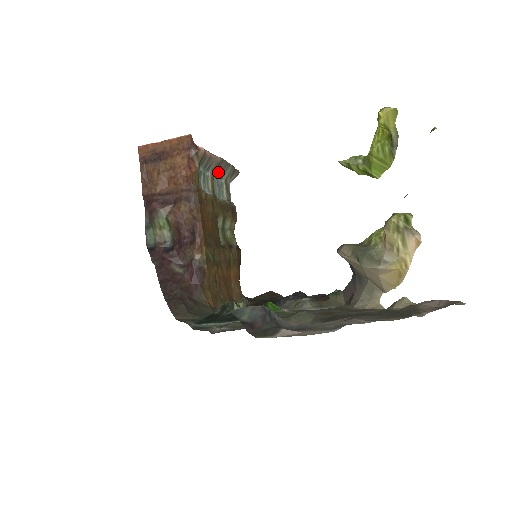
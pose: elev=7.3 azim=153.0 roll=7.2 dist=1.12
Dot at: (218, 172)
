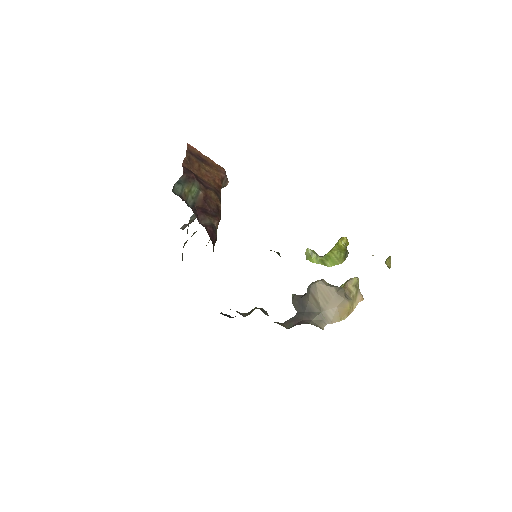
Dot at: occluded
